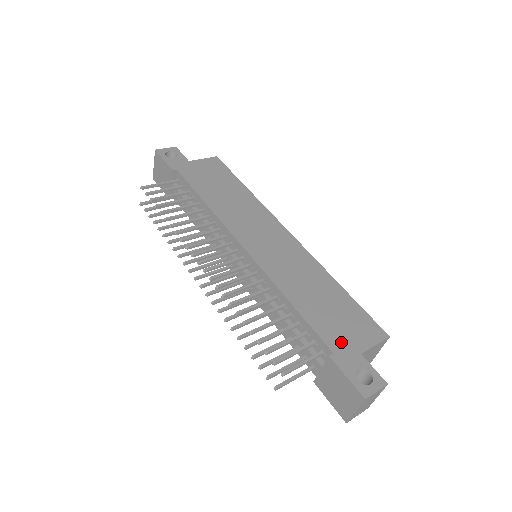
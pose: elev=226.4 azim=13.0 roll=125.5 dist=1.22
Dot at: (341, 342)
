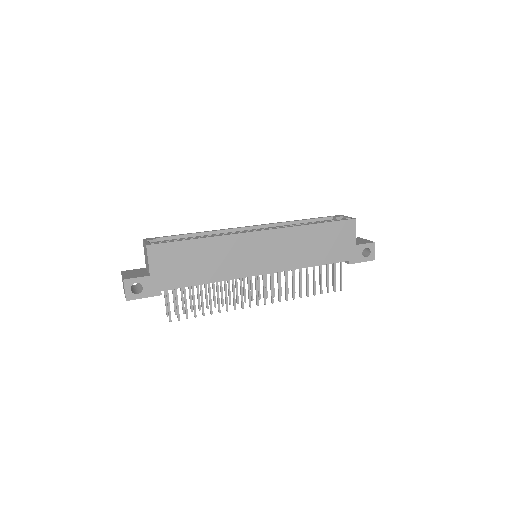
Dot at: (346, 252)
